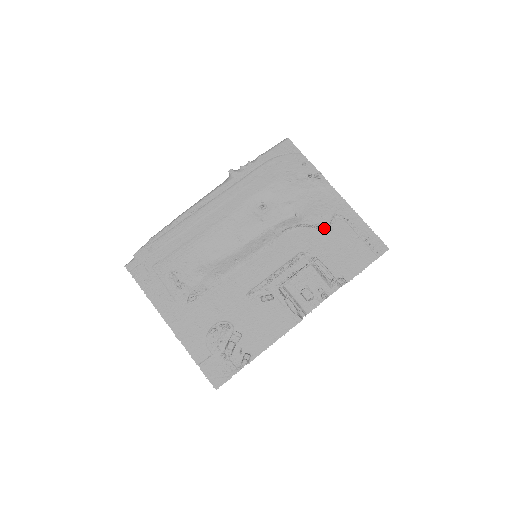
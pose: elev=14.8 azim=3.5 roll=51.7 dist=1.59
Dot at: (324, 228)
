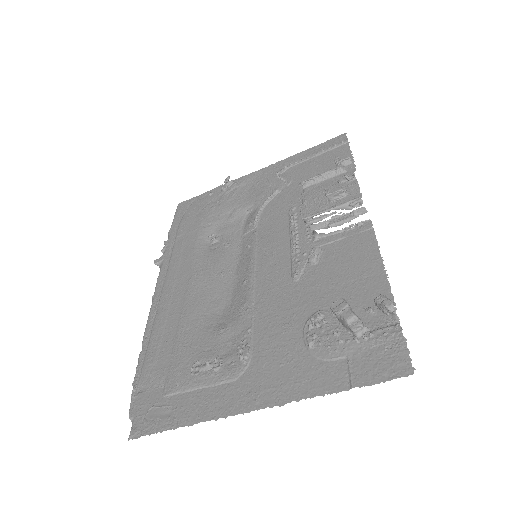
Dot at: (281, 186)
